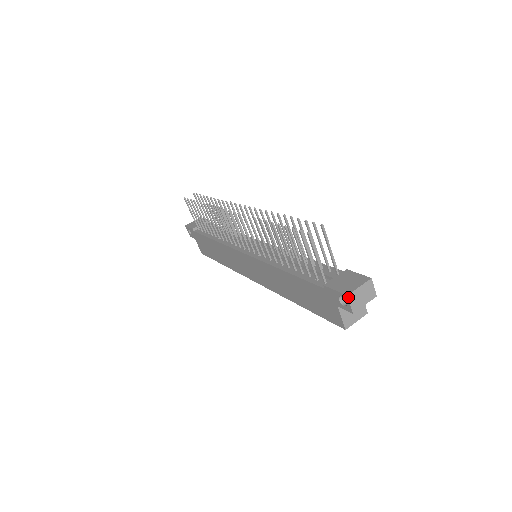
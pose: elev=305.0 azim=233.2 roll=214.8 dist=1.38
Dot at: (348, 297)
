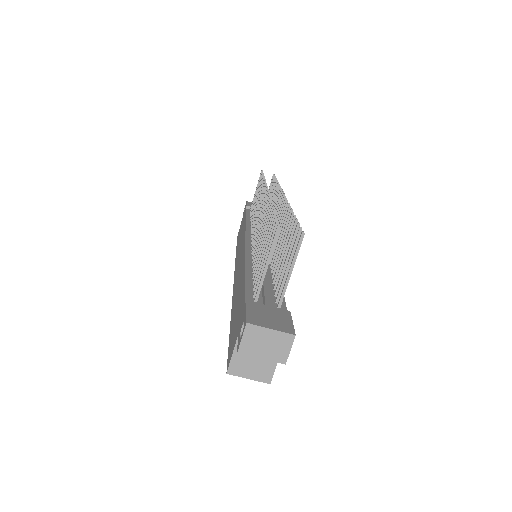
Dot at: (246, 326)
